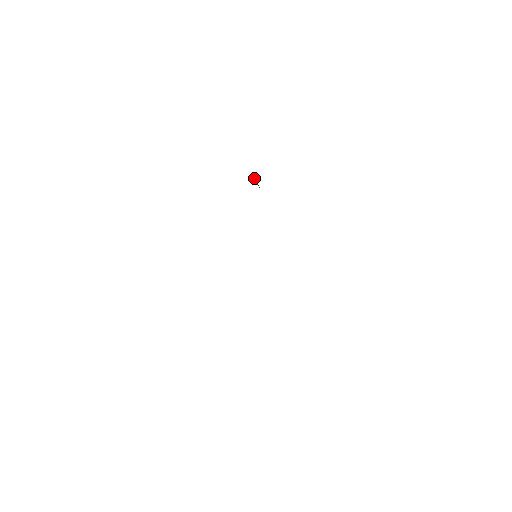
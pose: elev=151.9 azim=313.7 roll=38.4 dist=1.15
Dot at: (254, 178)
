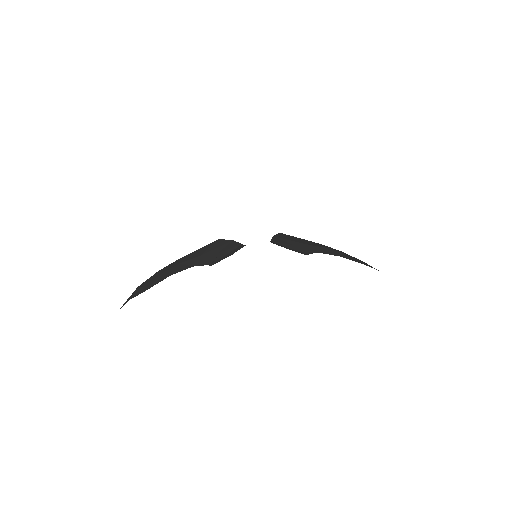
Dot at: occluded
